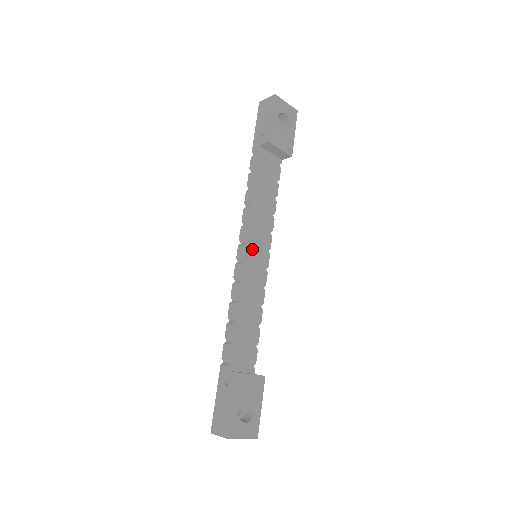
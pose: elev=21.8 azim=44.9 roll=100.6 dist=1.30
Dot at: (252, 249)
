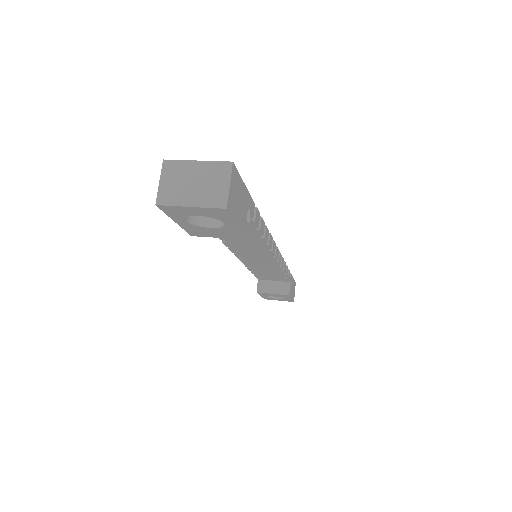
Dot at: (246, 255)
